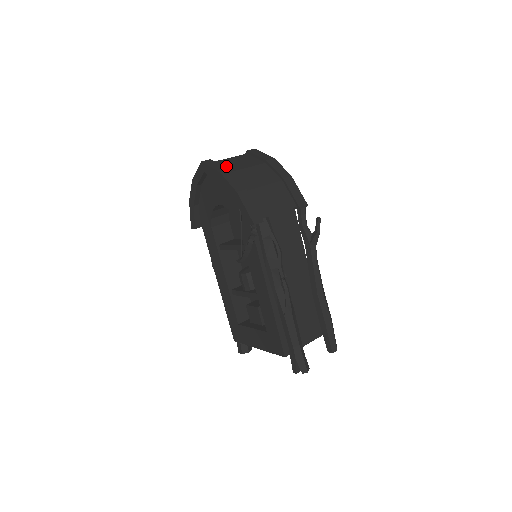
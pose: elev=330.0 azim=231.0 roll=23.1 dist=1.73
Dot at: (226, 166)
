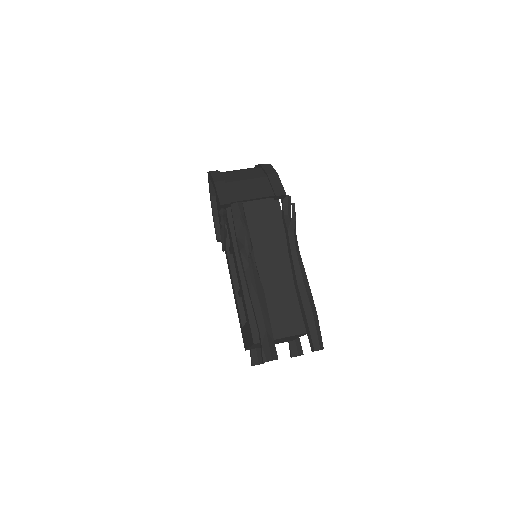
Dot at: occluded
